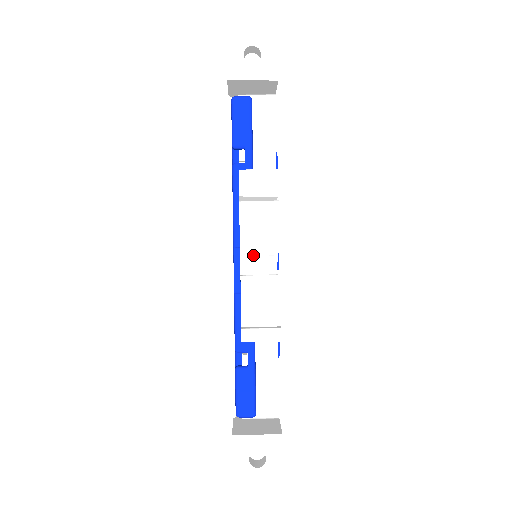
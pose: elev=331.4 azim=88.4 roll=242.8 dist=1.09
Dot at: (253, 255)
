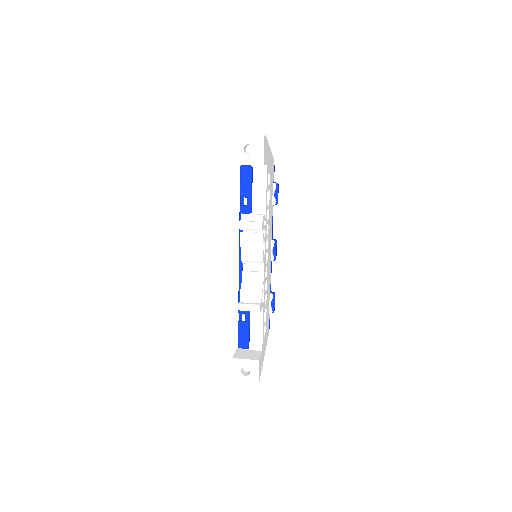
Dot at: (249, 261)
